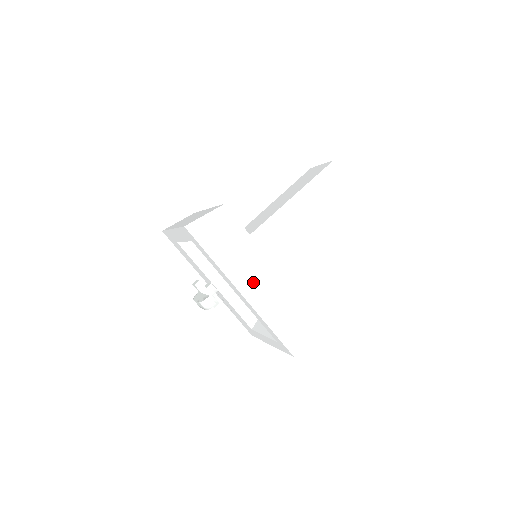
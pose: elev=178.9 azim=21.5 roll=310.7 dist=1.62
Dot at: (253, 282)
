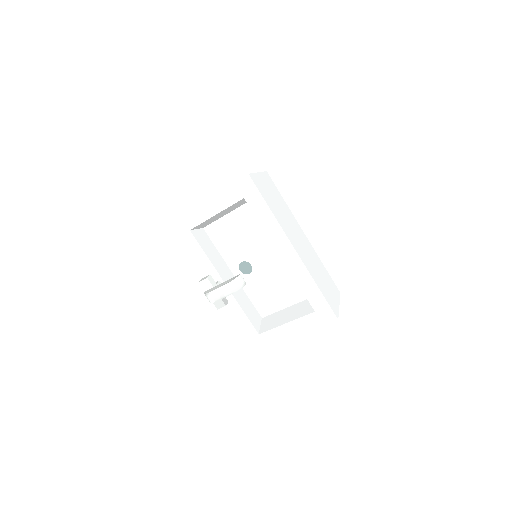
Dot at: (298, 242)
